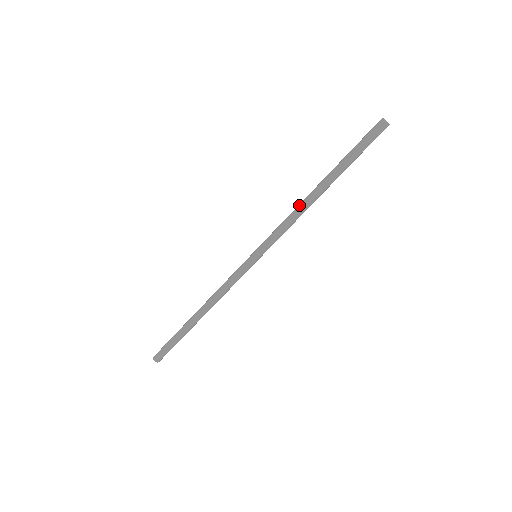
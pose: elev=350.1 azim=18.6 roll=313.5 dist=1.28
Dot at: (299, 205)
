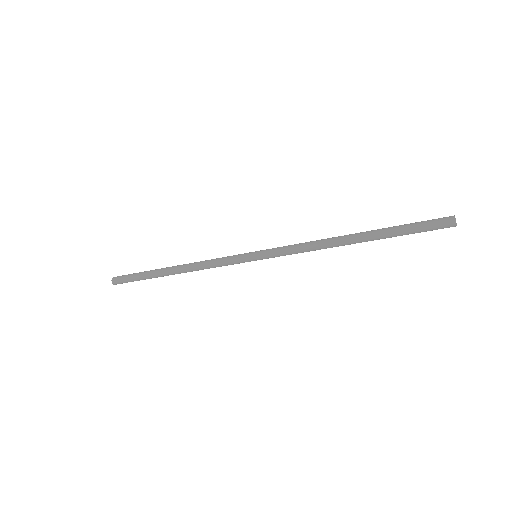
Dot at: (324, 240)
